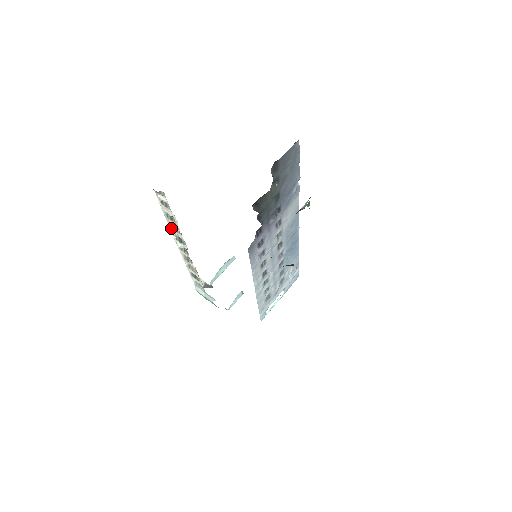
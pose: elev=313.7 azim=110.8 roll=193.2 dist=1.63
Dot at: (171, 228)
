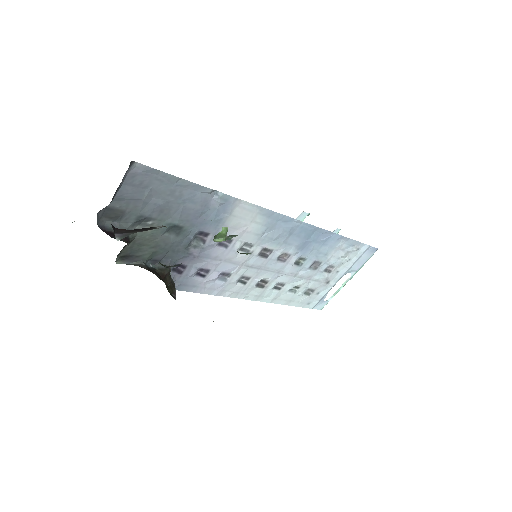
Dot at: occluded
